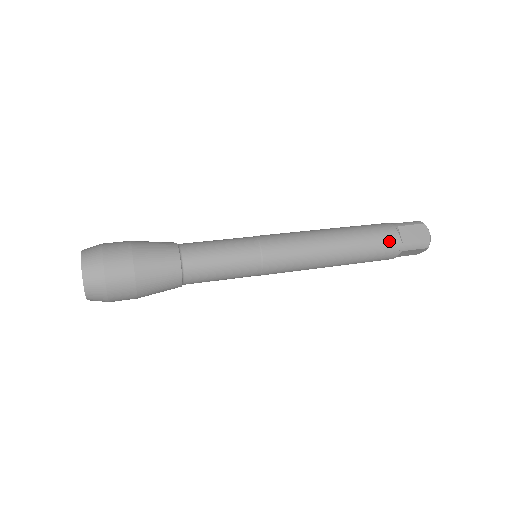
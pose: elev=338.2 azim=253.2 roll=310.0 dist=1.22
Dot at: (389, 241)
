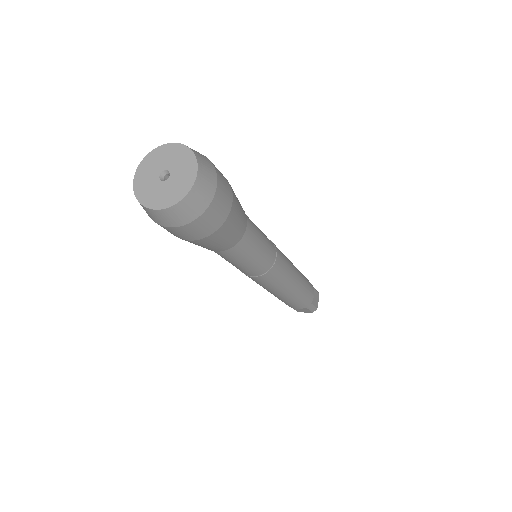
Dot at: occluded
